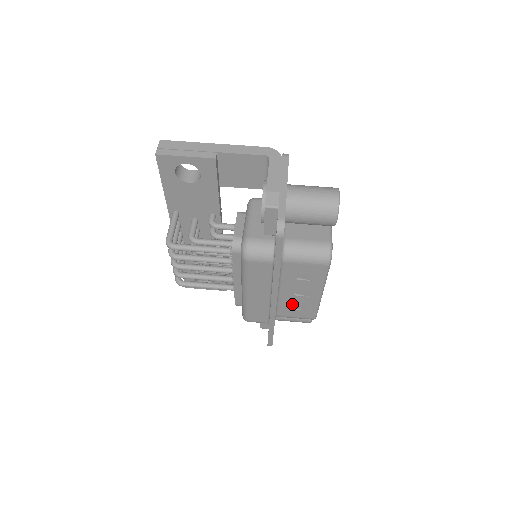
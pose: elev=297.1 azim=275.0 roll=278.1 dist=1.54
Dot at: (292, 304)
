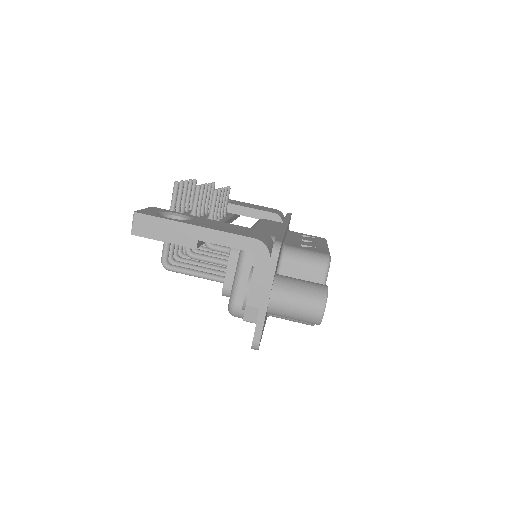
Dot at: occluded
